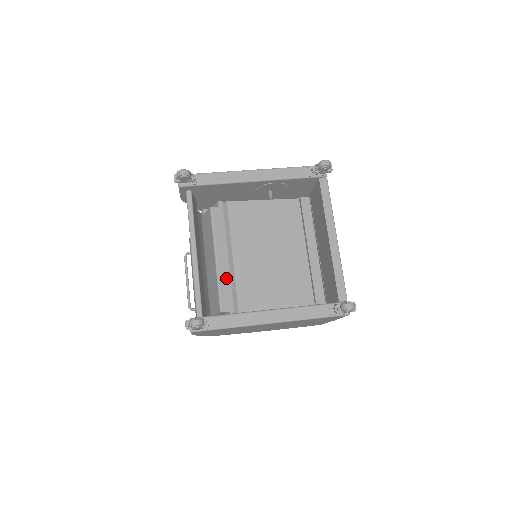
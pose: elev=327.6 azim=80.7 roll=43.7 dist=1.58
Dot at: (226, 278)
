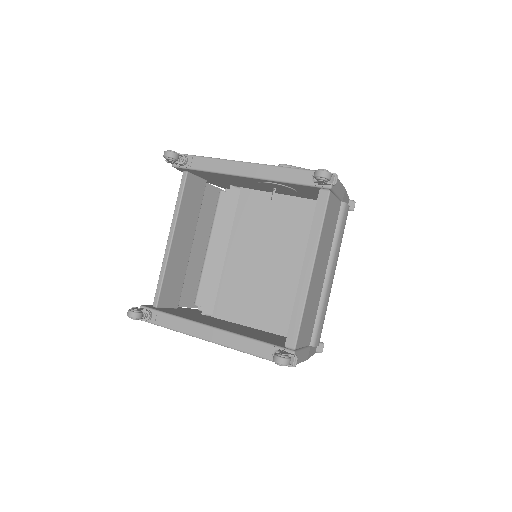
Dot at: (211, 272)
